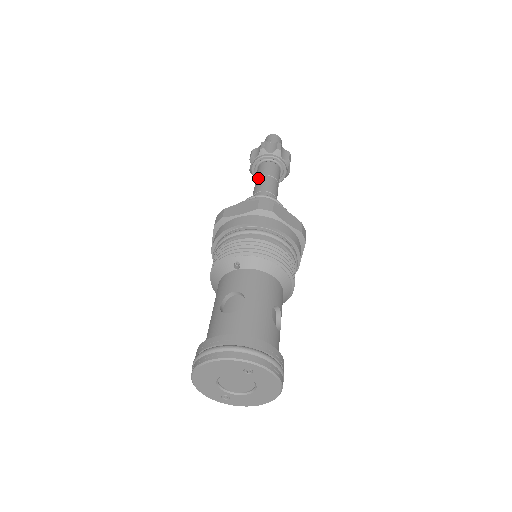
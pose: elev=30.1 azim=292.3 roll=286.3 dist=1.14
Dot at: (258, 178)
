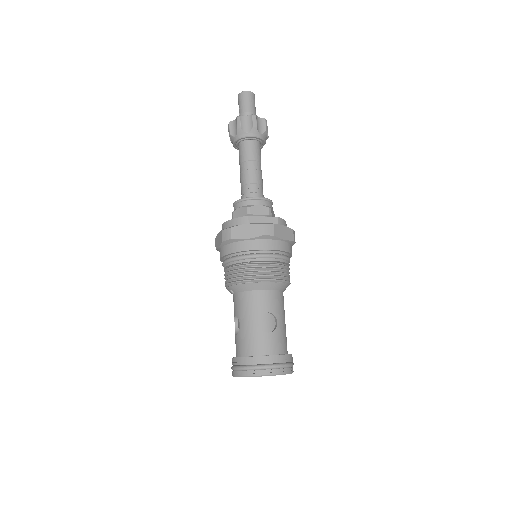
Dot at: (240, 167)
